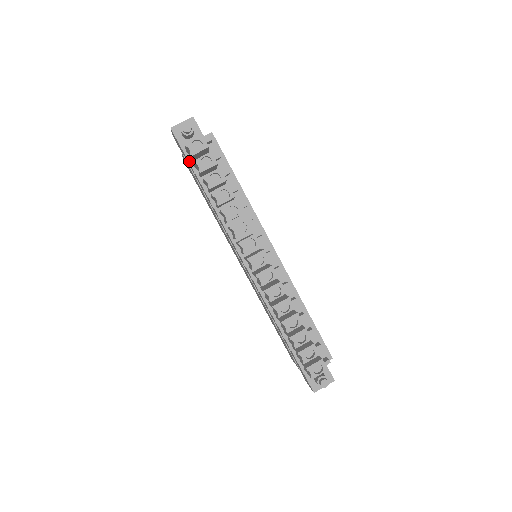
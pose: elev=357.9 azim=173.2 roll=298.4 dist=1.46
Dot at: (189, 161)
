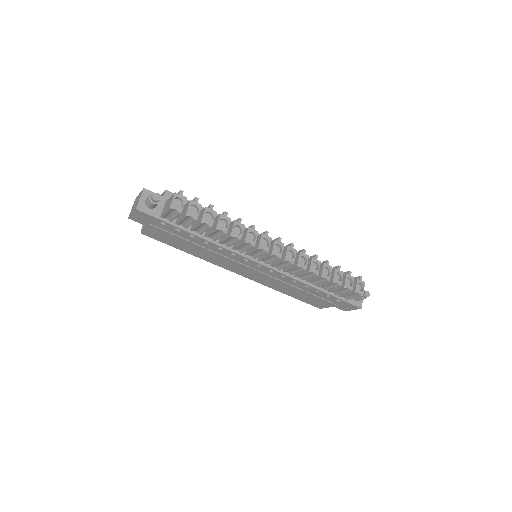
Dot at: (169, 223)
